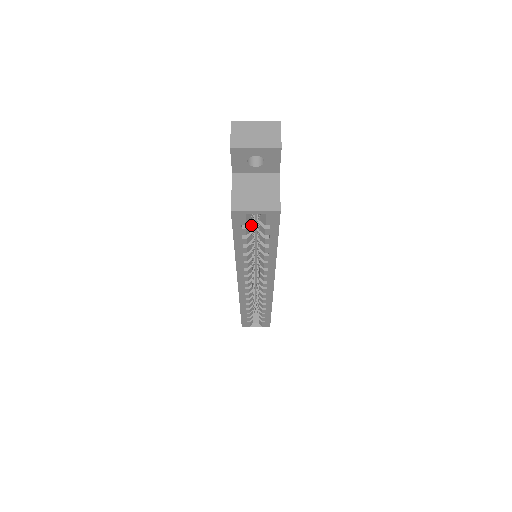
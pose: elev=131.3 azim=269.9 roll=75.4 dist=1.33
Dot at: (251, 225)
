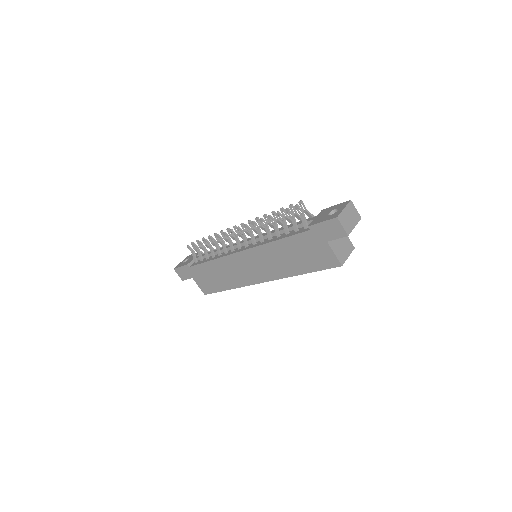
Dot at: occluded
